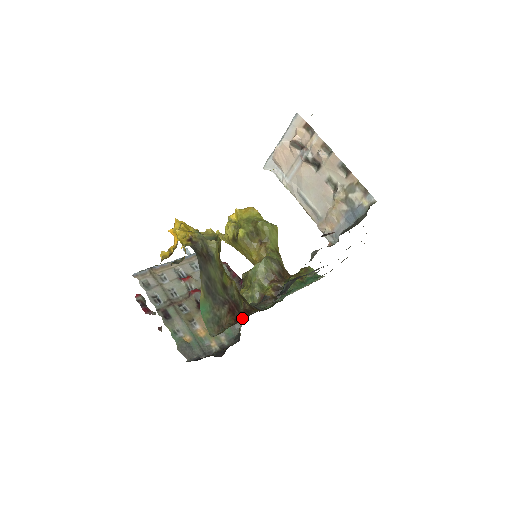
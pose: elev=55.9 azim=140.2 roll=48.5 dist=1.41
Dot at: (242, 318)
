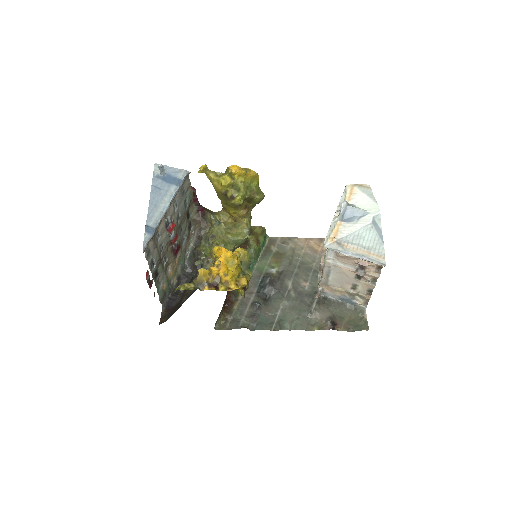
Dot at: (228, 301)
